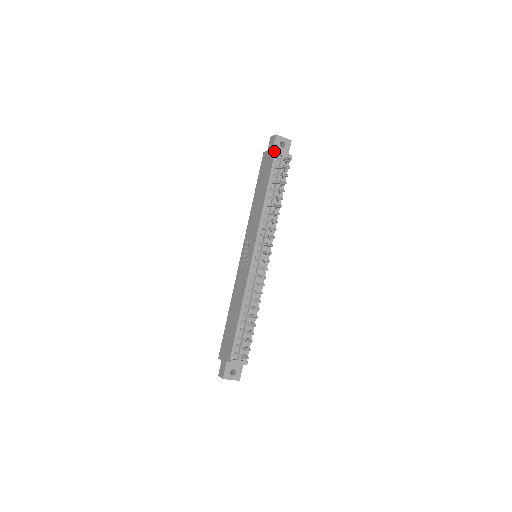
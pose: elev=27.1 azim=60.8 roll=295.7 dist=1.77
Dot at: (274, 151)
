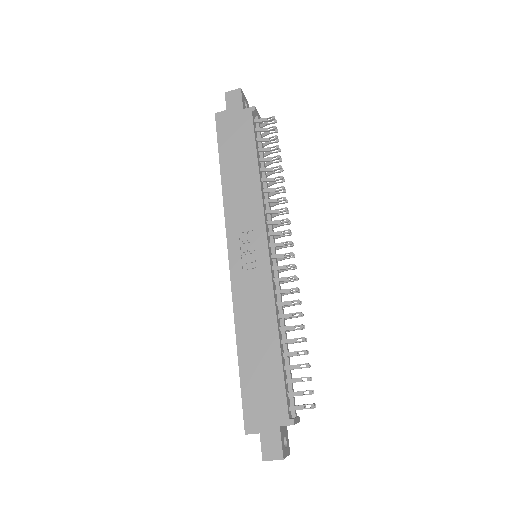
Dot at: (249, 108)
